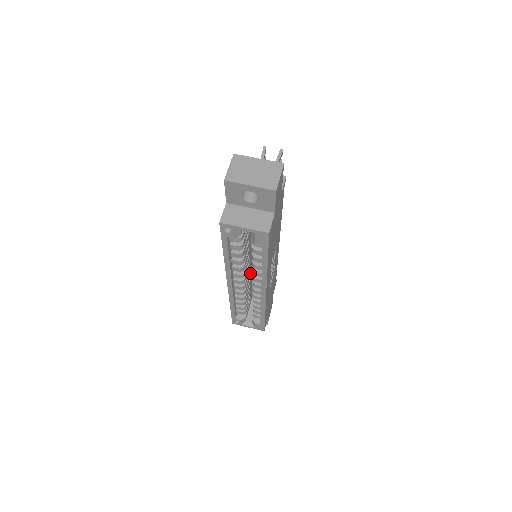
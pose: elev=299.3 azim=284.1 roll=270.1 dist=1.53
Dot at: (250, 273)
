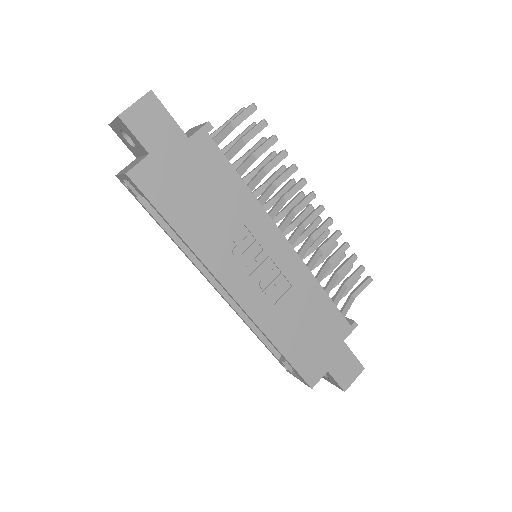
Dot at: occluded
